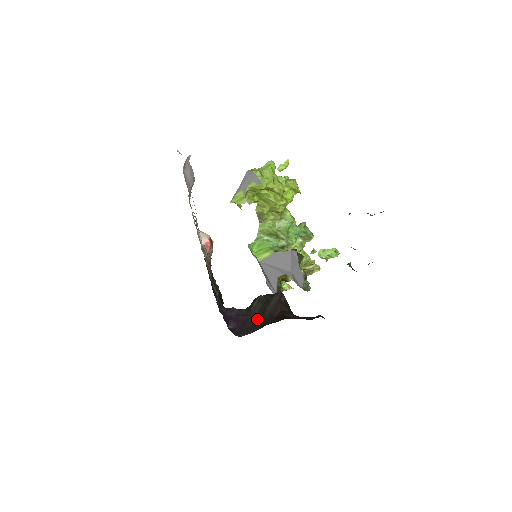
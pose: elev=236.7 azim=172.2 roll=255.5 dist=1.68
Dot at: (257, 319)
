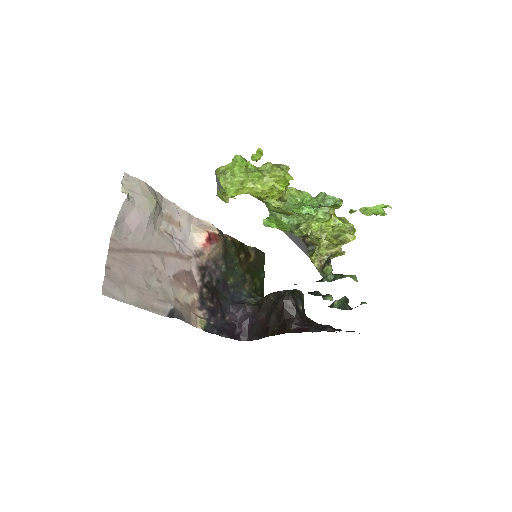
Dot at: (263, 324)
